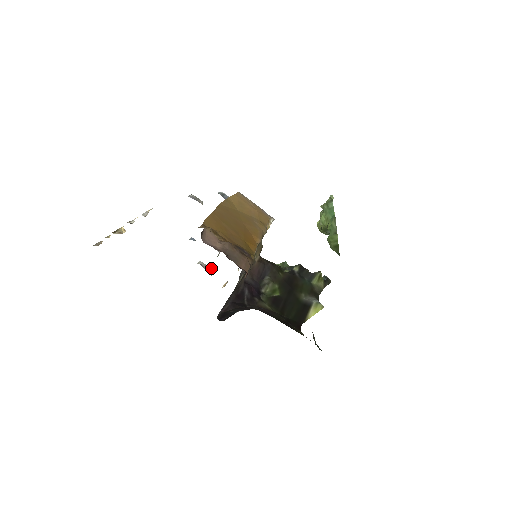
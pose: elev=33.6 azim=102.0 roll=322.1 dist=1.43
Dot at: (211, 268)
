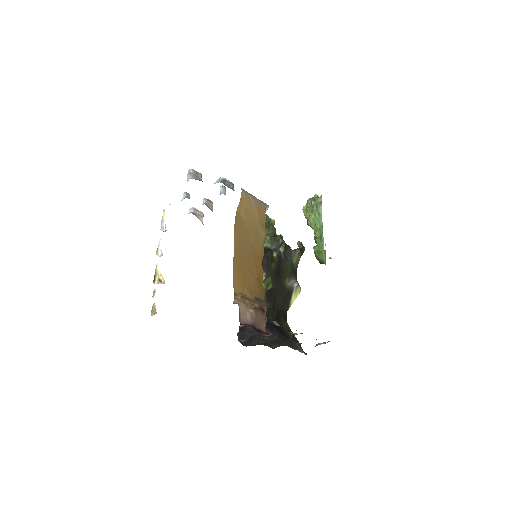
Dot at: occluded
